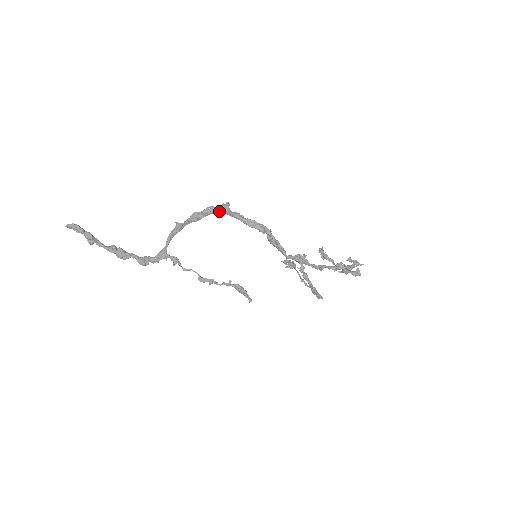
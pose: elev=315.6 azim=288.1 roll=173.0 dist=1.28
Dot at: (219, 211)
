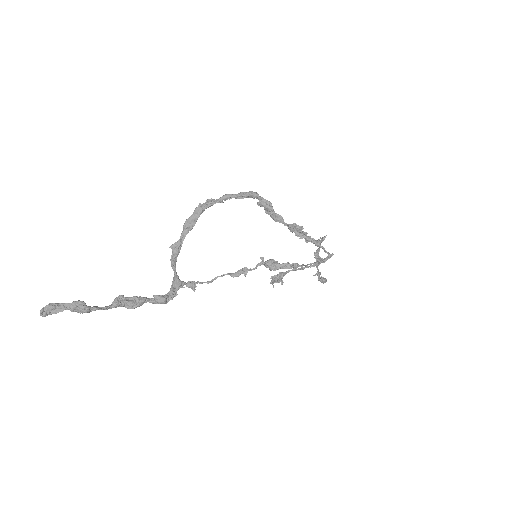
Dot at: (208, 205)
